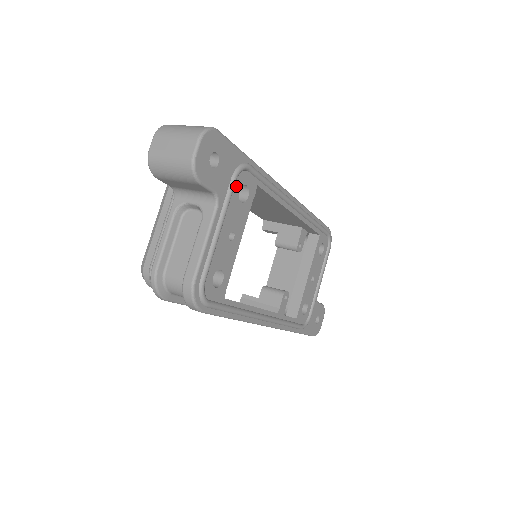
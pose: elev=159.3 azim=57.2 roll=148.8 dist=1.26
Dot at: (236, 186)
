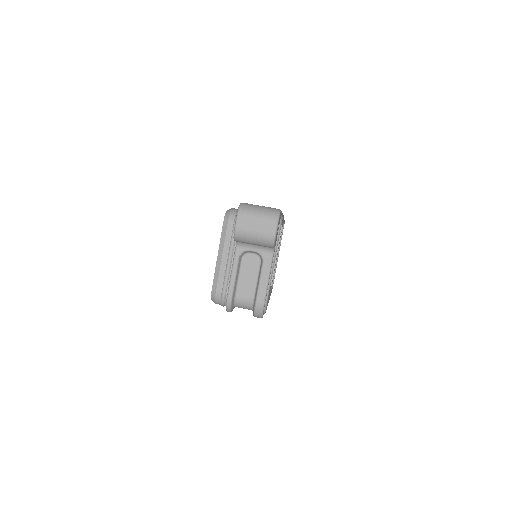
Dot at: occluded
